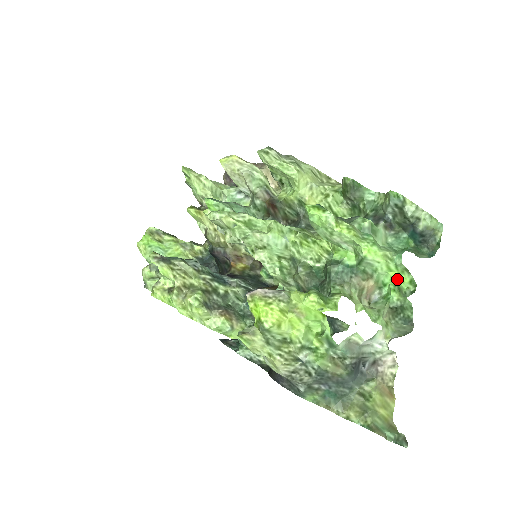
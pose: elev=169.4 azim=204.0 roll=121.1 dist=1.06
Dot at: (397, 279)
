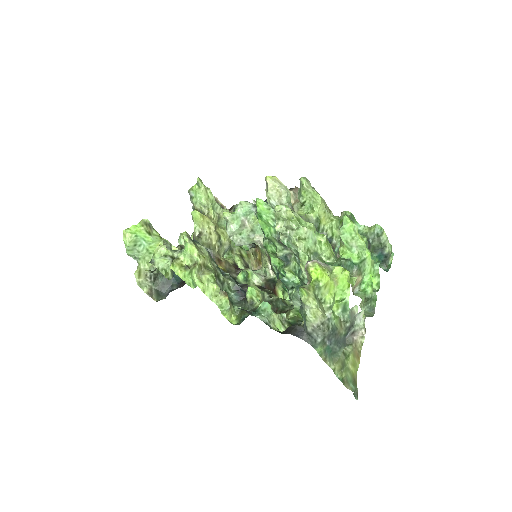
Dot at: (372, 280)
